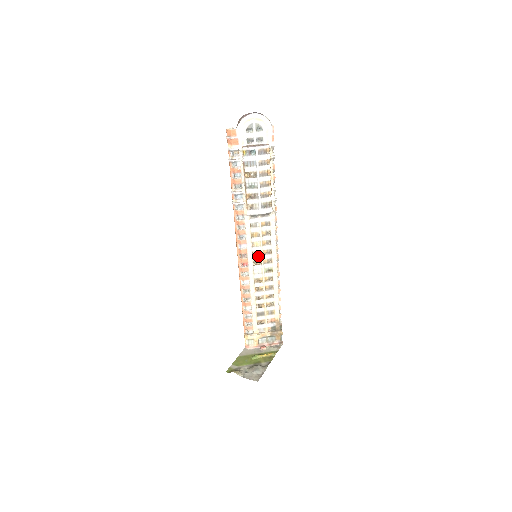
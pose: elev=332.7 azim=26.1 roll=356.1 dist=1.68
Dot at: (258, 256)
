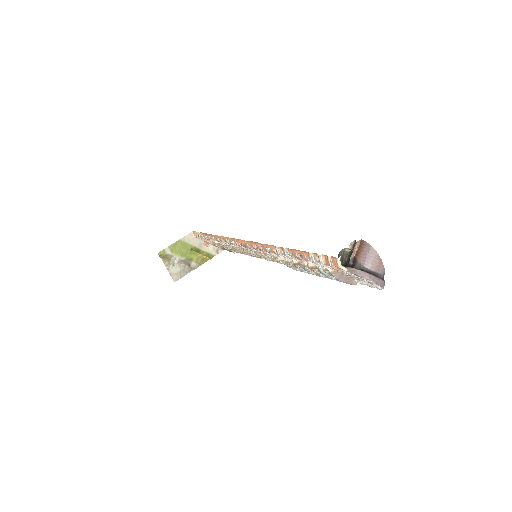
Dot at: occluded
